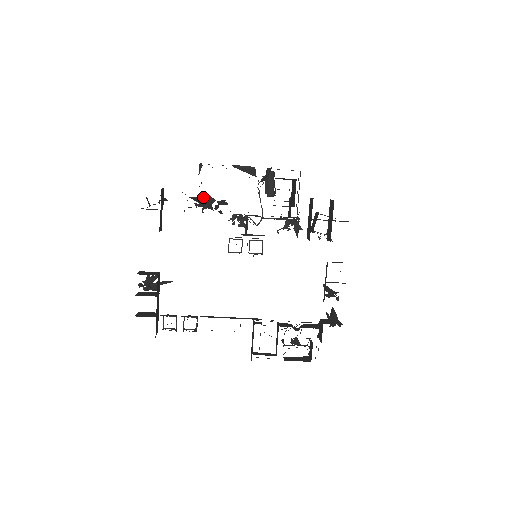
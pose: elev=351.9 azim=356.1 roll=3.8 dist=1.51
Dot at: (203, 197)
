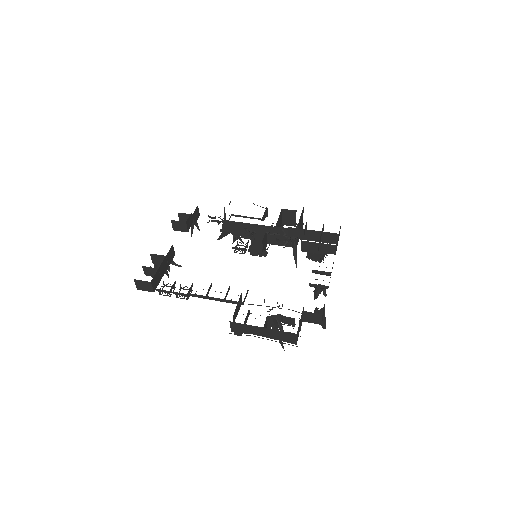
Dot at: (225, 216)
